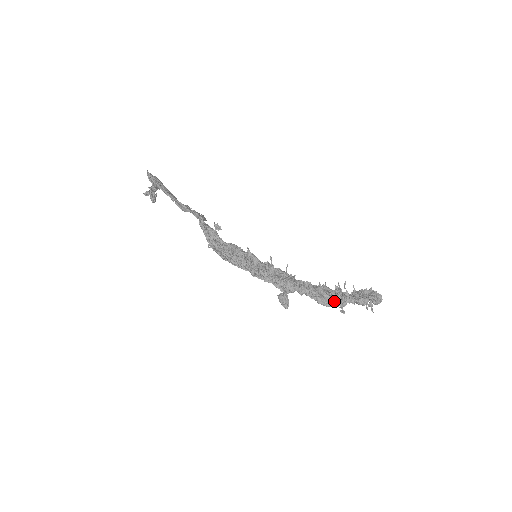
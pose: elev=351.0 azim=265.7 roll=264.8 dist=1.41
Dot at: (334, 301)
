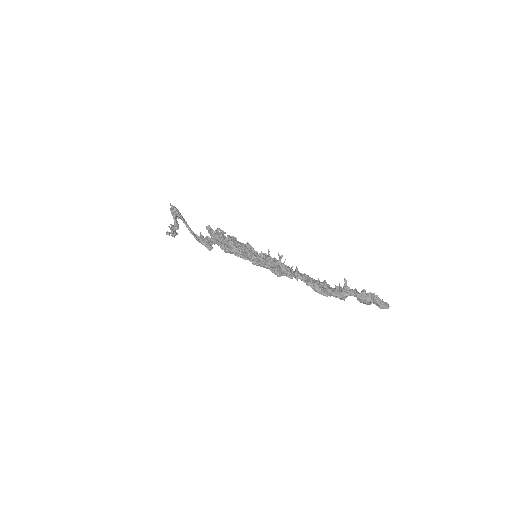
Dot at: (333, 292)
